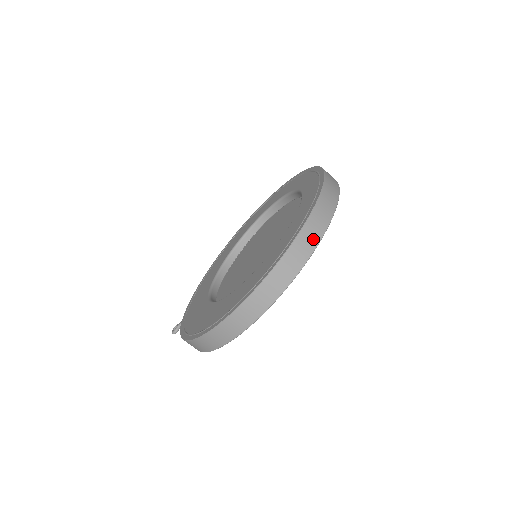
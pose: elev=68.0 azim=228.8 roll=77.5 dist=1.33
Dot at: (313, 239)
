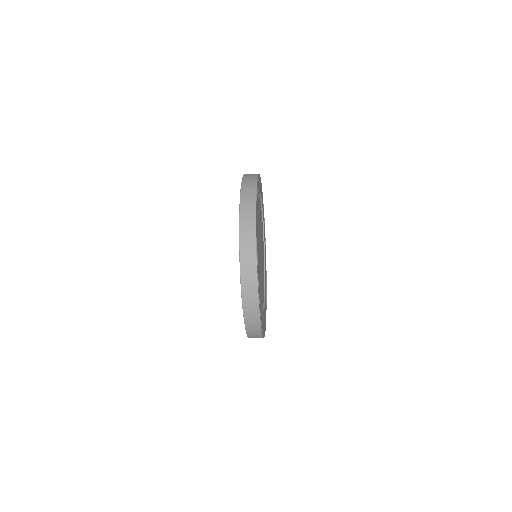
Dot at: (251, 264)
